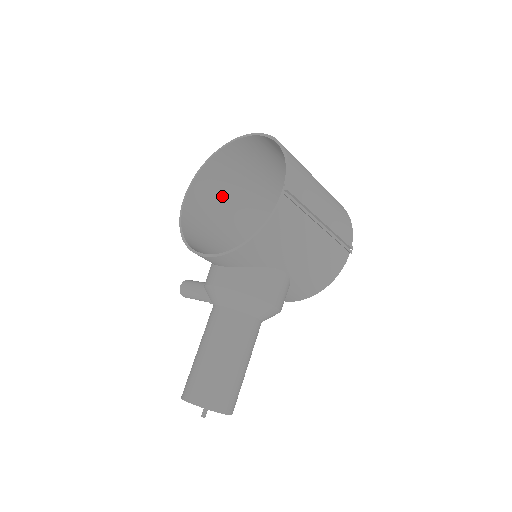
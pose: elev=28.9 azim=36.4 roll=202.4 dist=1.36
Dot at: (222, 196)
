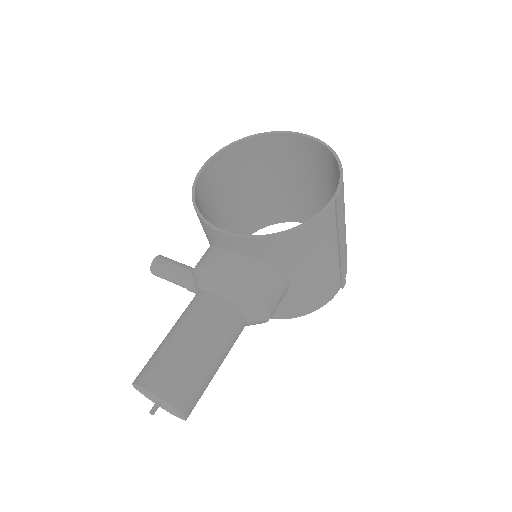
Dot at: (232, 183)
